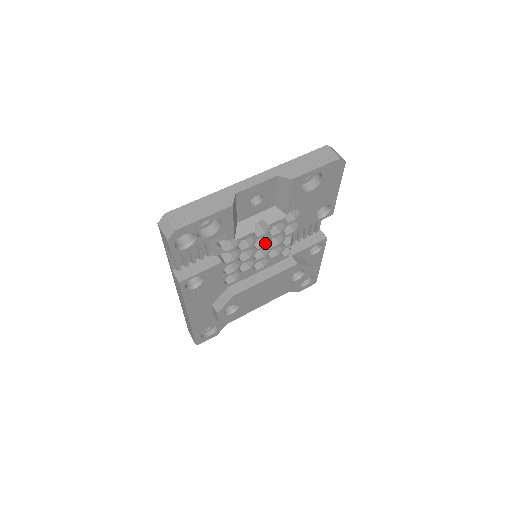
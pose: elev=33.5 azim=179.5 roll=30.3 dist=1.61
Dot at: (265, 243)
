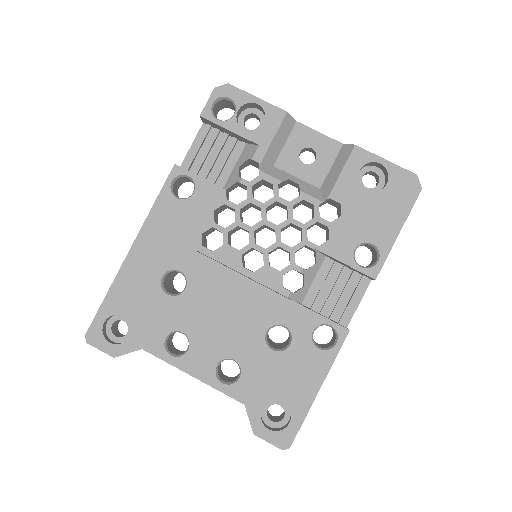
Dot at: (280, 224)
